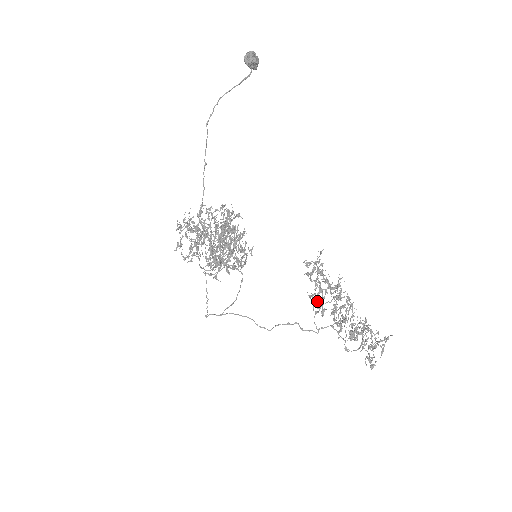
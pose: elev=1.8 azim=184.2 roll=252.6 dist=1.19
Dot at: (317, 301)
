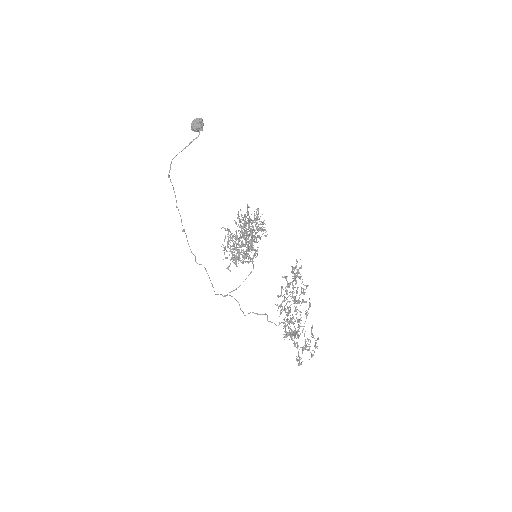
Dot at: occluded
